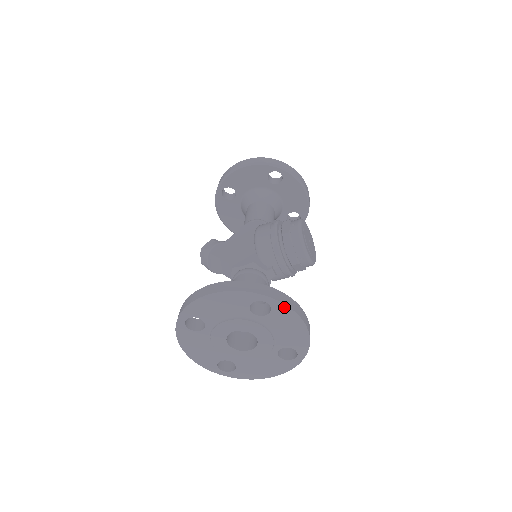
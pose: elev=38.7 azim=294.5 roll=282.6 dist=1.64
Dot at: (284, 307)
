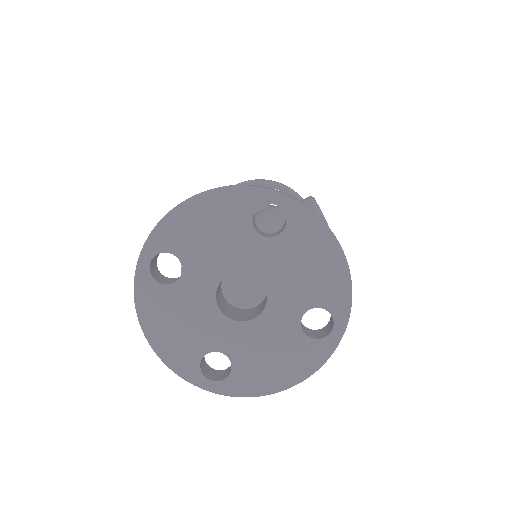
Dot at: (306, 213)
